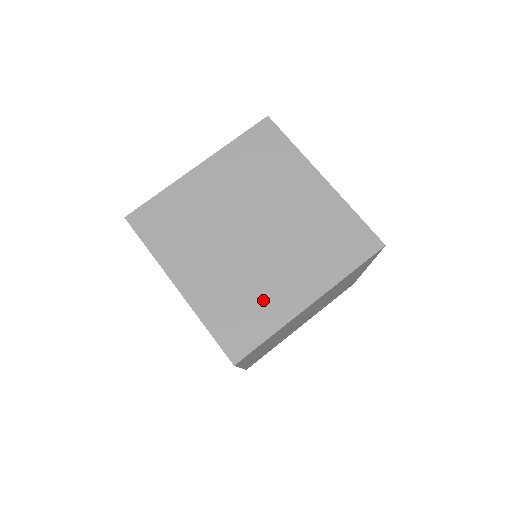
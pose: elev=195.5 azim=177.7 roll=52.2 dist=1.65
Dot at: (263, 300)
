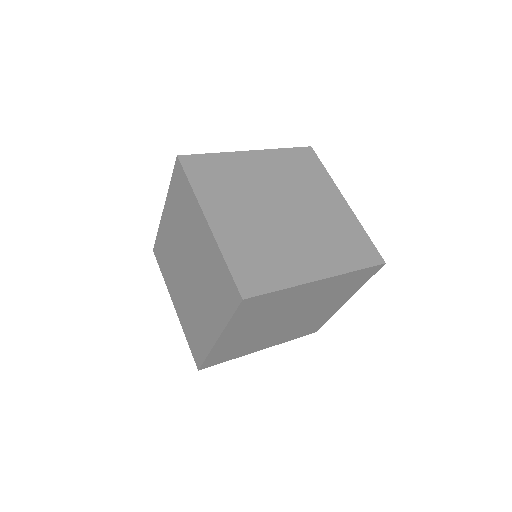
Dot at: (200, 328)
